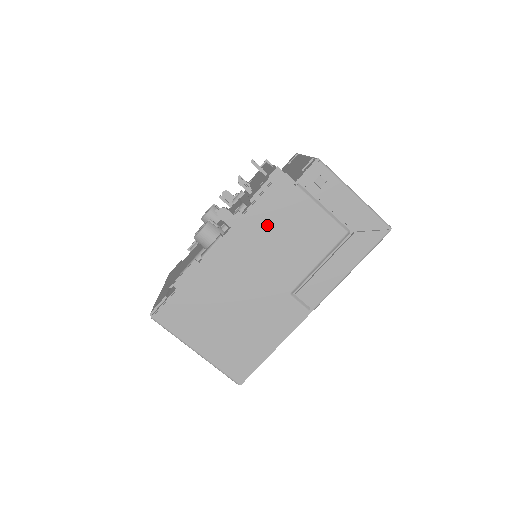
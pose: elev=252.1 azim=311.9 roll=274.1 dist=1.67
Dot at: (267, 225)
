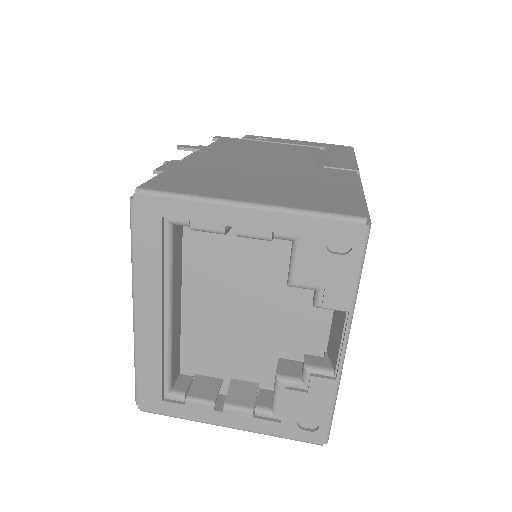
Dot at: (238, 148)
